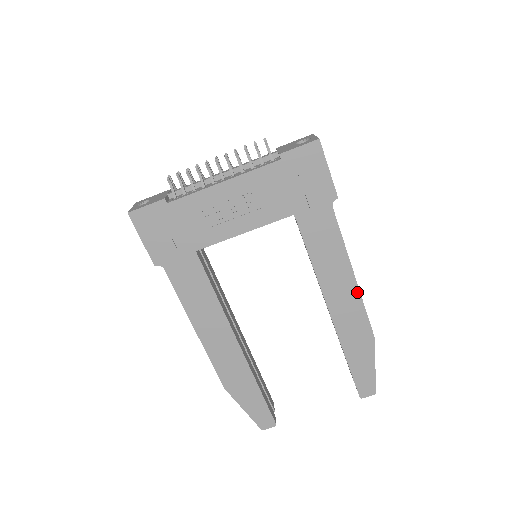
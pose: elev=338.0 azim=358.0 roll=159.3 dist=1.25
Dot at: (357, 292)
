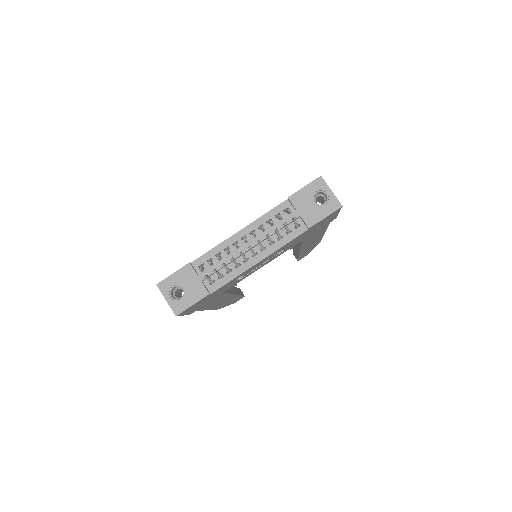
Dot at: (321, 237)
